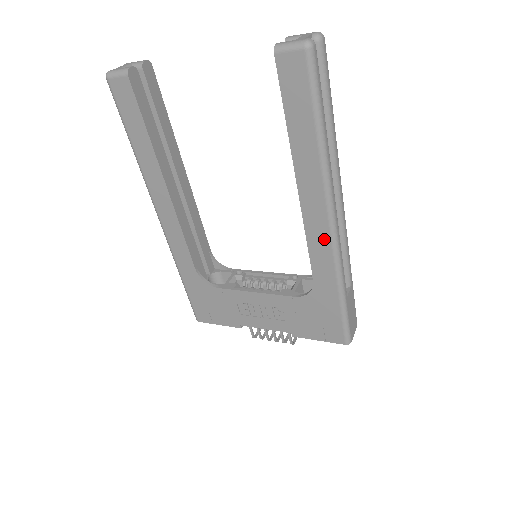
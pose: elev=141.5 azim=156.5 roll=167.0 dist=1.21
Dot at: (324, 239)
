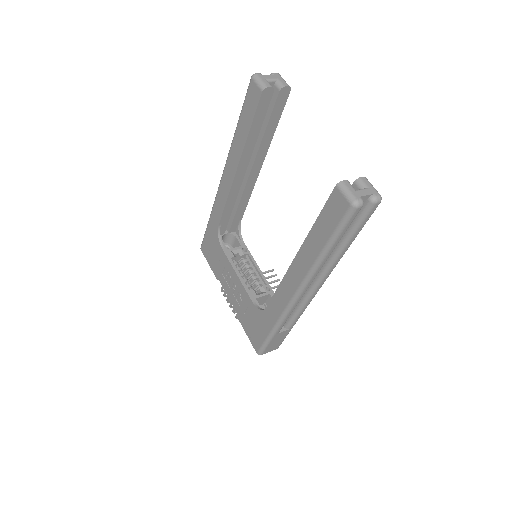
Dot at: (286, 297)
